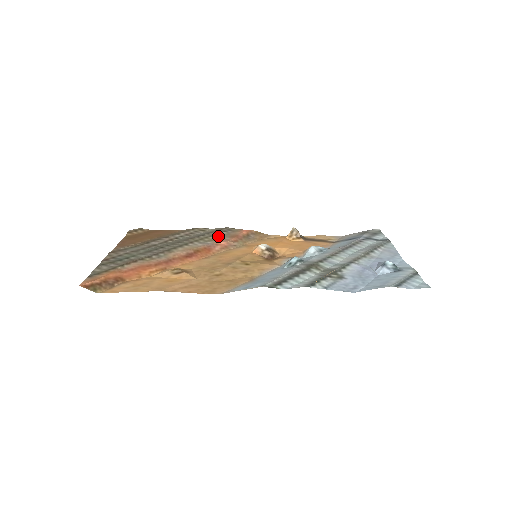
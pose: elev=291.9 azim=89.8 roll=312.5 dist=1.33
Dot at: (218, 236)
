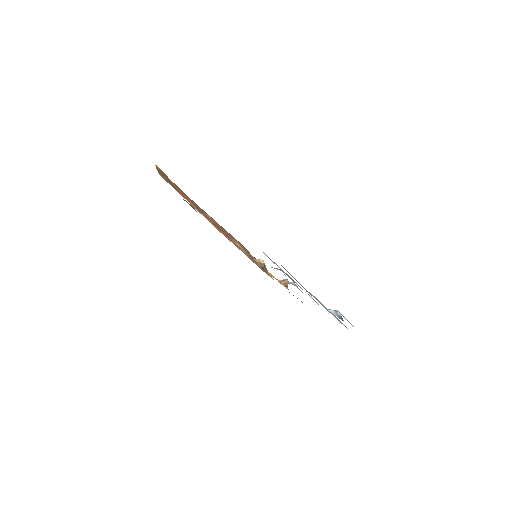
Dot at: occluded
